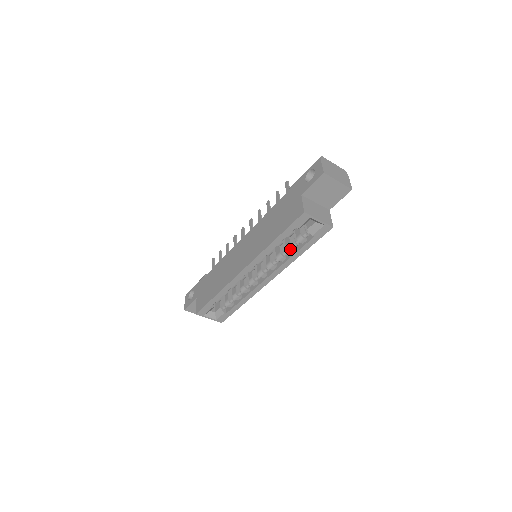
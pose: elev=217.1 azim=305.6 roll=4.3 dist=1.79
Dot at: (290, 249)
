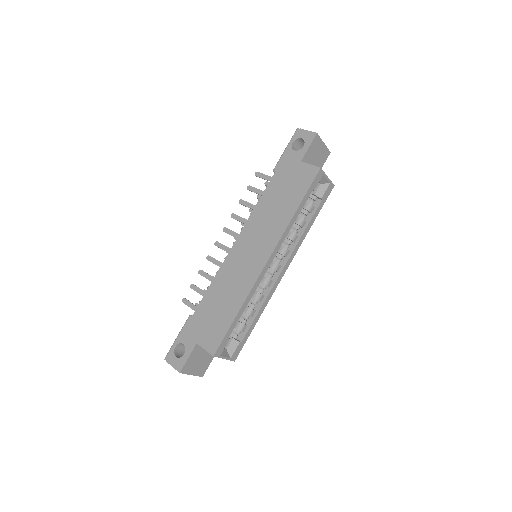
Dot at: (302, 223)
